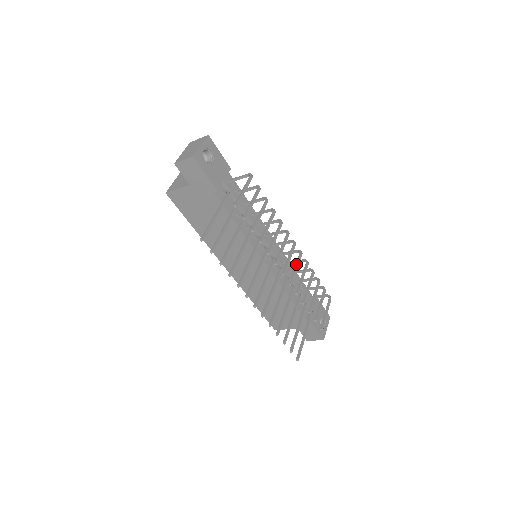
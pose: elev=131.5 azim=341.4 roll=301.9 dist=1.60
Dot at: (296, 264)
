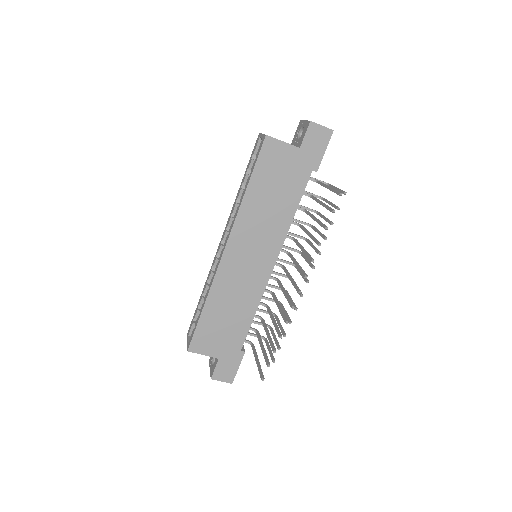
Dot at: occluded
